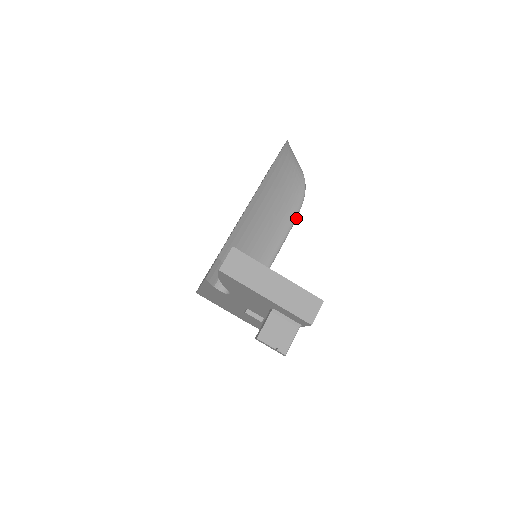
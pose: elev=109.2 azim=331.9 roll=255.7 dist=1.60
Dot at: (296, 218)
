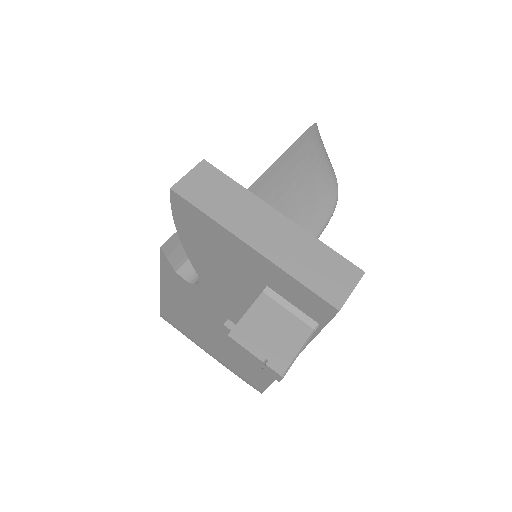
Dot at: (322, 231)
